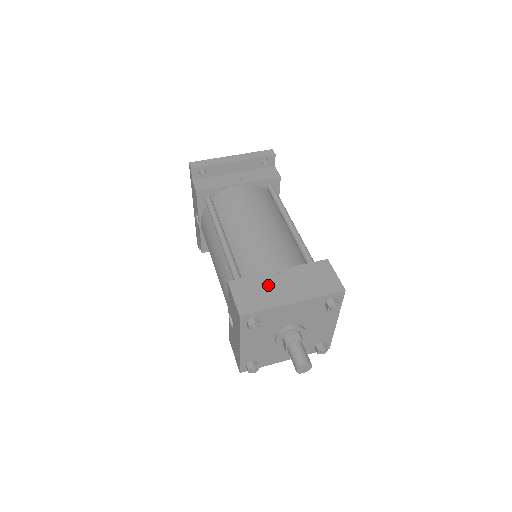
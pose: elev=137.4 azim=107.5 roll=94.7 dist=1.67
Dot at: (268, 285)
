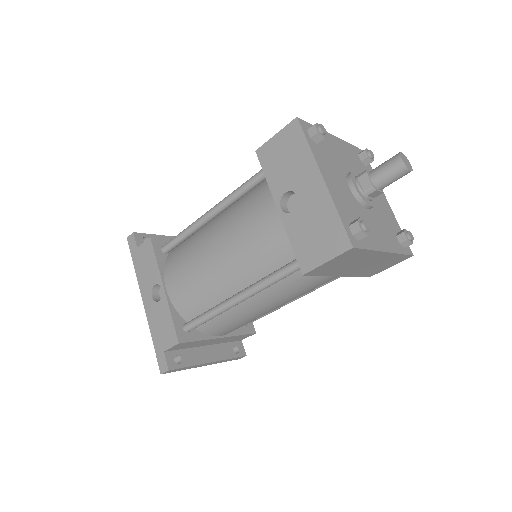
Dot at: occluded
